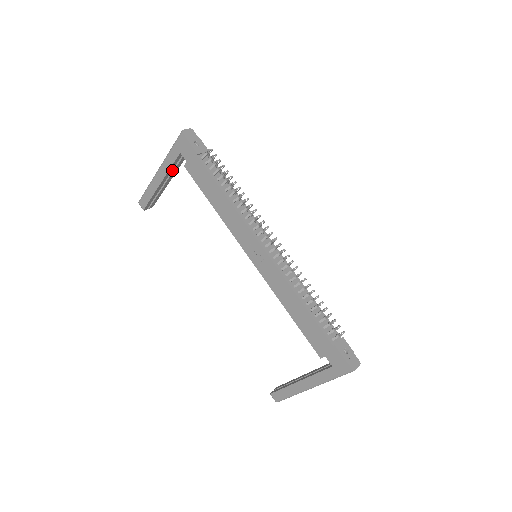
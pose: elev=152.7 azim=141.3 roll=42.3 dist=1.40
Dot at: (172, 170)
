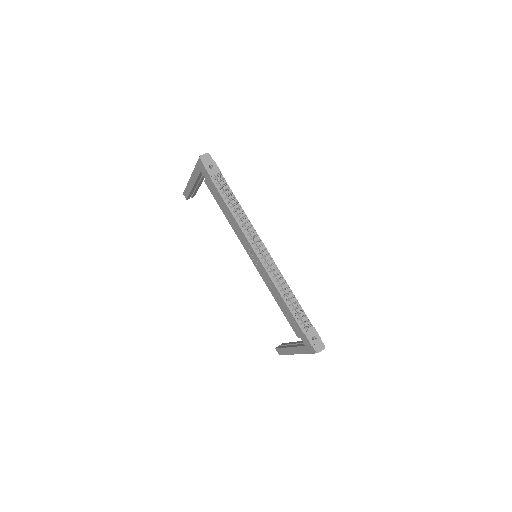
Dot at: (200, 178)
